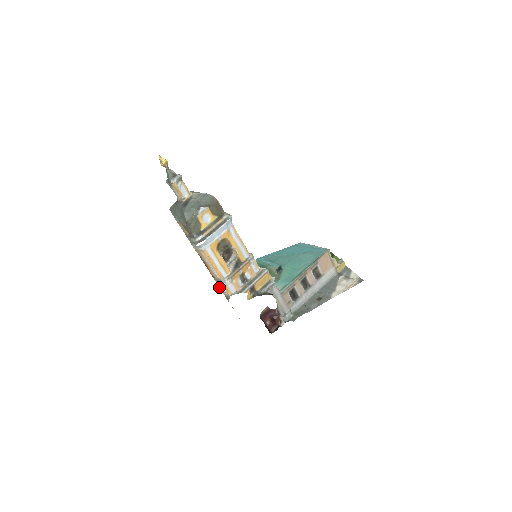
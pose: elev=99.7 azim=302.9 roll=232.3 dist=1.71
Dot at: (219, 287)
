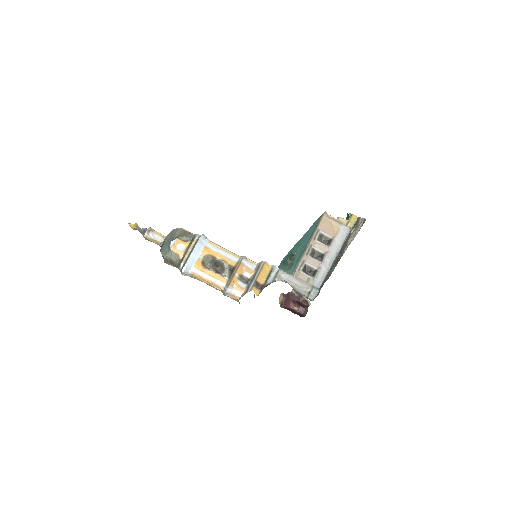
Dot at: occluded
